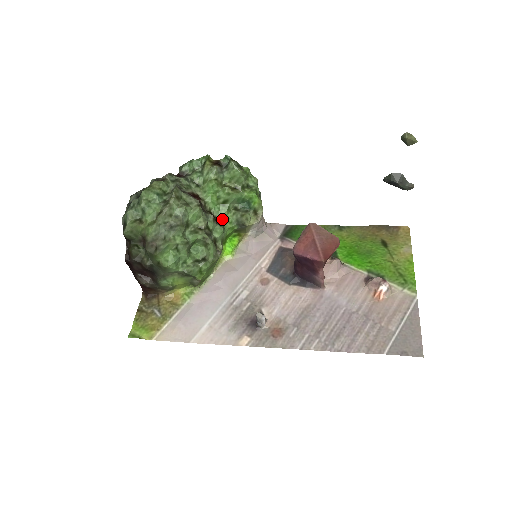
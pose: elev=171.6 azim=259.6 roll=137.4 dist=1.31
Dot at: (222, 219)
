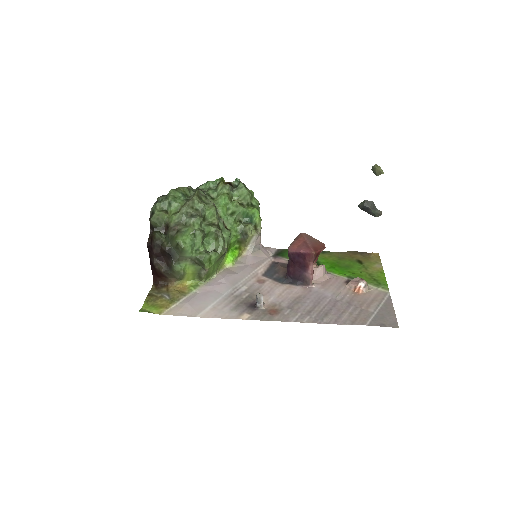
Dot at: (229, 227)
